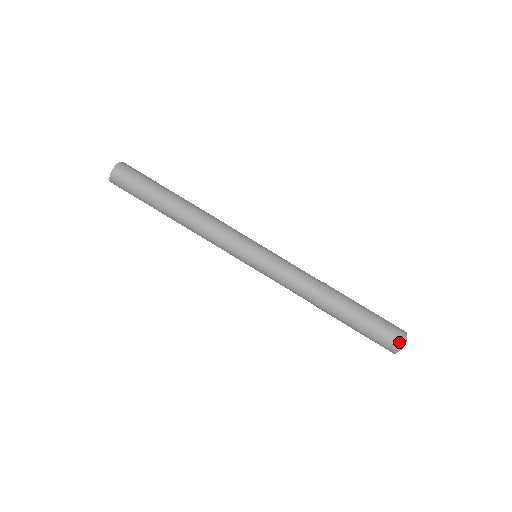
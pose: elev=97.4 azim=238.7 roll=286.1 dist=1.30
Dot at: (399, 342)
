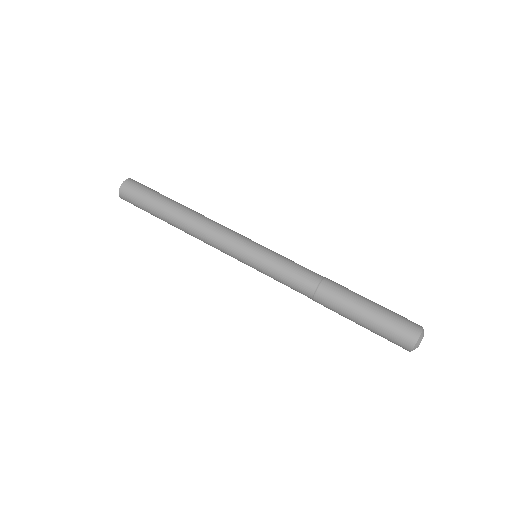
Dot at: (417, 326)
